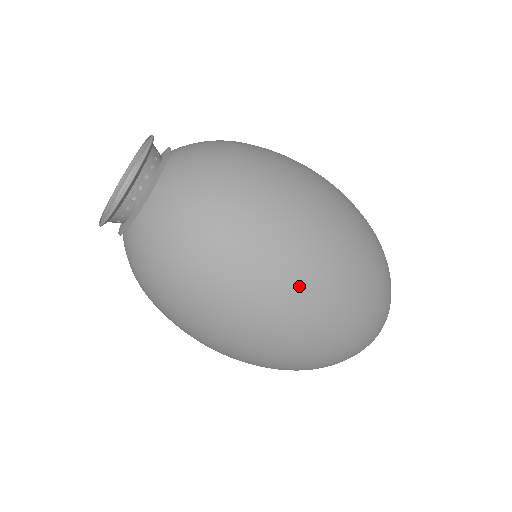
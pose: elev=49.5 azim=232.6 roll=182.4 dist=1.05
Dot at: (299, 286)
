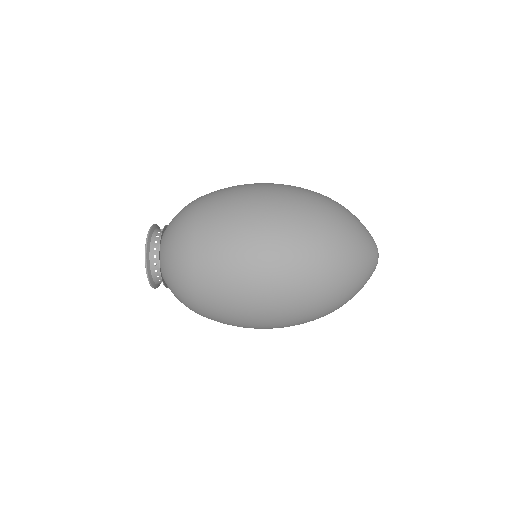
Dot at: (255, 319)
